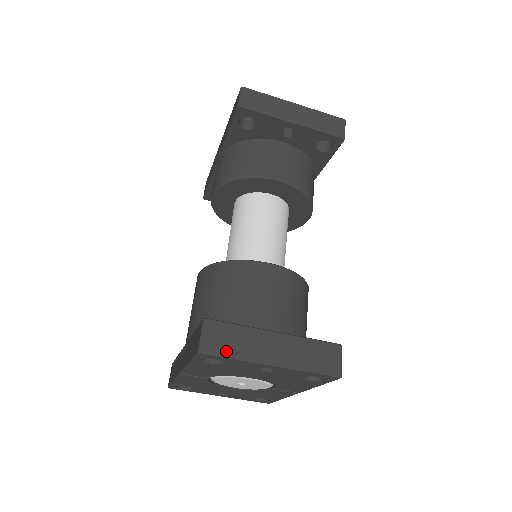
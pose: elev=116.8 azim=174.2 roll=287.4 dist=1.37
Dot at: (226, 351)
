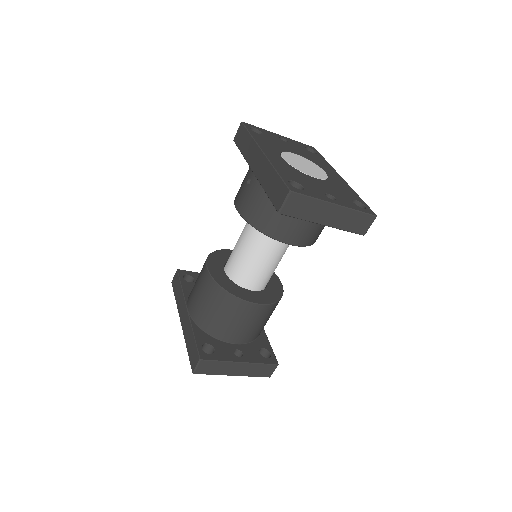
Dot at: (209, 373)
